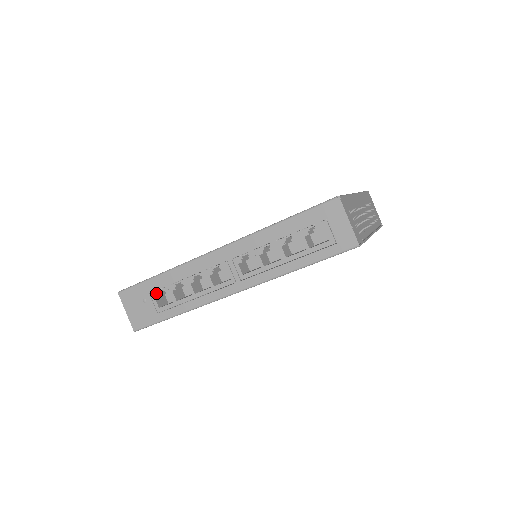
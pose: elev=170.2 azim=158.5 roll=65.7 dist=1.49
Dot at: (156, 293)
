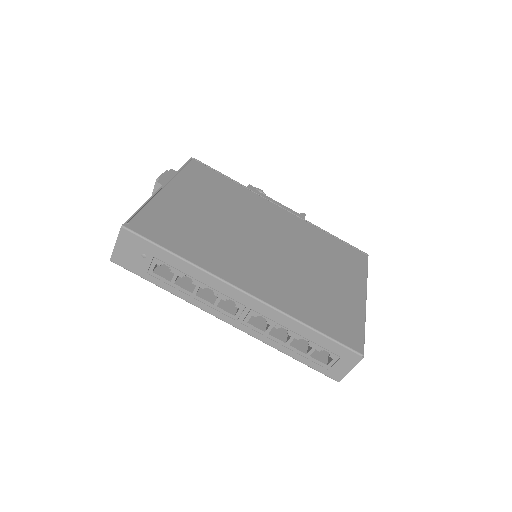
Dot at: (161, 263)
